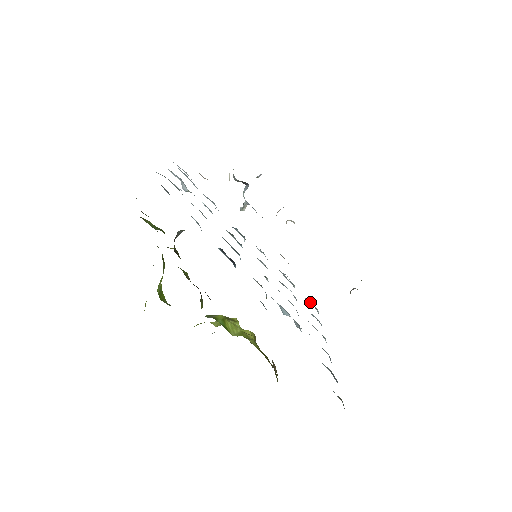
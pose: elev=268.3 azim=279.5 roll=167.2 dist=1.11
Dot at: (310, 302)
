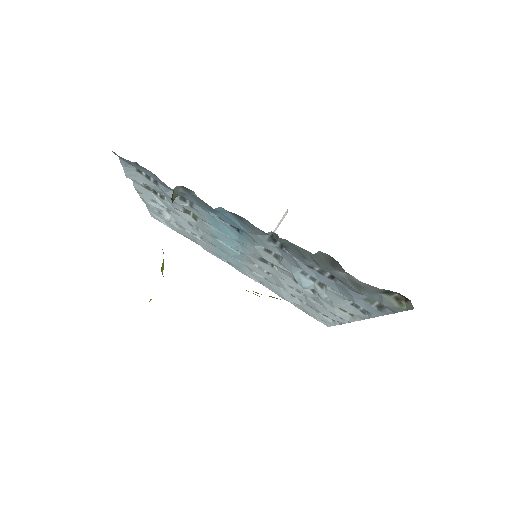
Dot at: occluded
